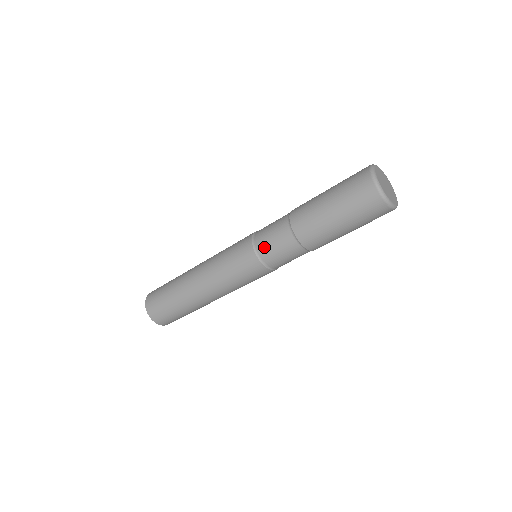
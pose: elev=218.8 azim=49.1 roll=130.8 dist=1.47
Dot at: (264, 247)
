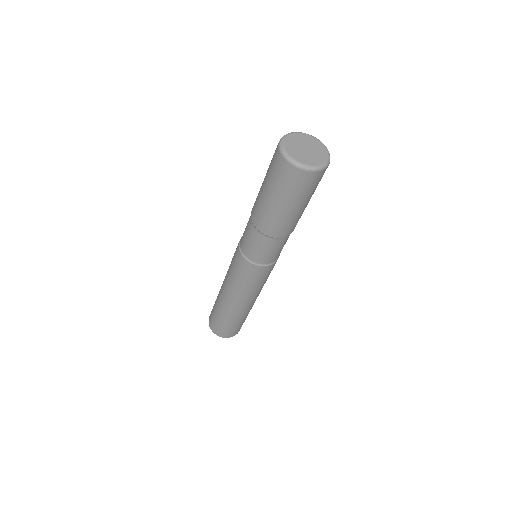
Dot at: (246, 249)
